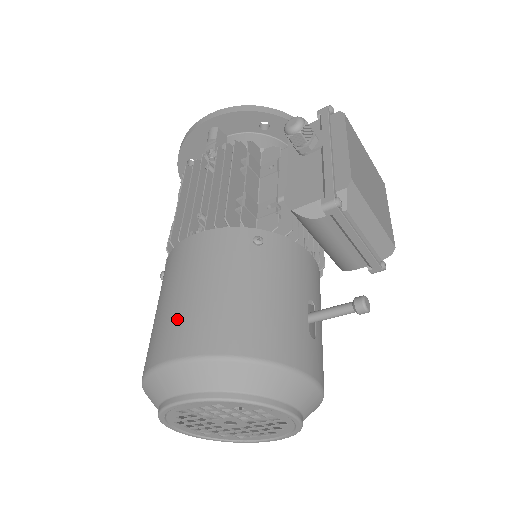
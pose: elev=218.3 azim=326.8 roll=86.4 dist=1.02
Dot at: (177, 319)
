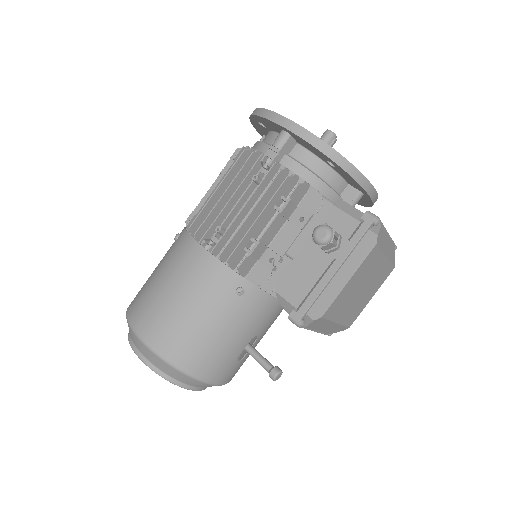
Dot at: (156, 310)
